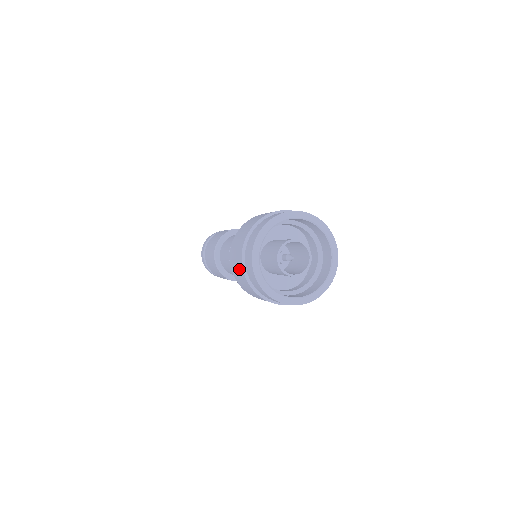
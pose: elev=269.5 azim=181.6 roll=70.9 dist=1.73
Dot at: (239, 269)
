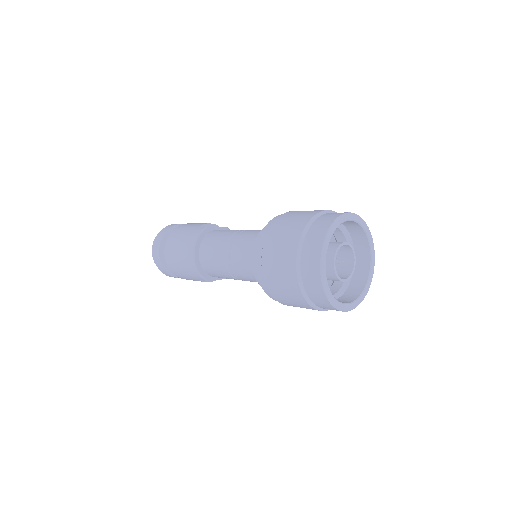
Dot at: (287, 276)
